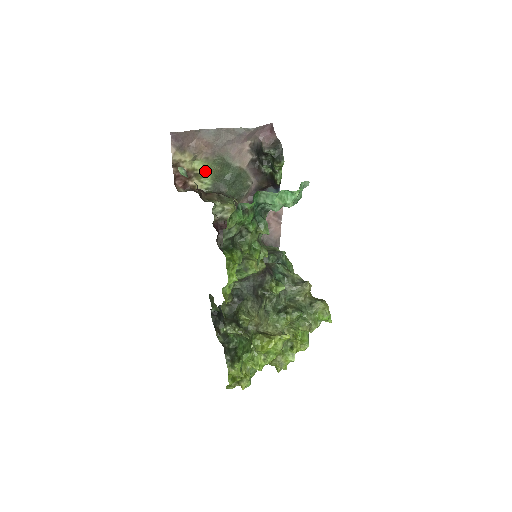
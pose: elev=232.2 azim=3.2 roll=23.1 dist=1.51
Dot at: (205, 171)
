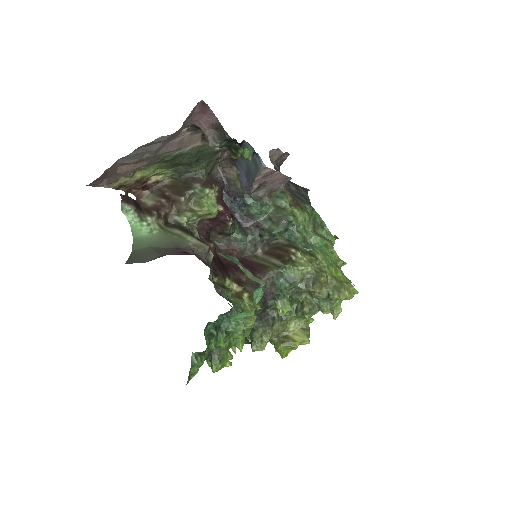
Dot at: (156, 169)
